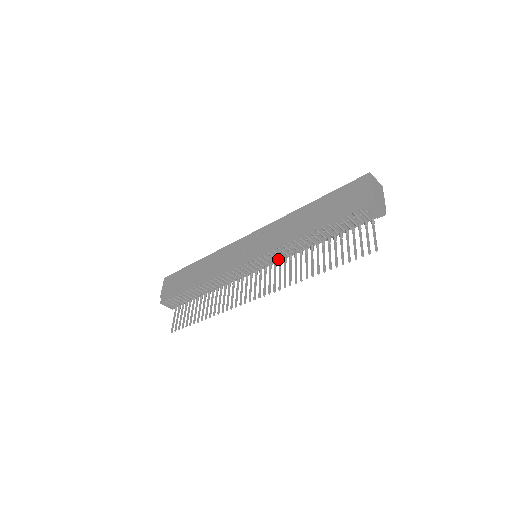
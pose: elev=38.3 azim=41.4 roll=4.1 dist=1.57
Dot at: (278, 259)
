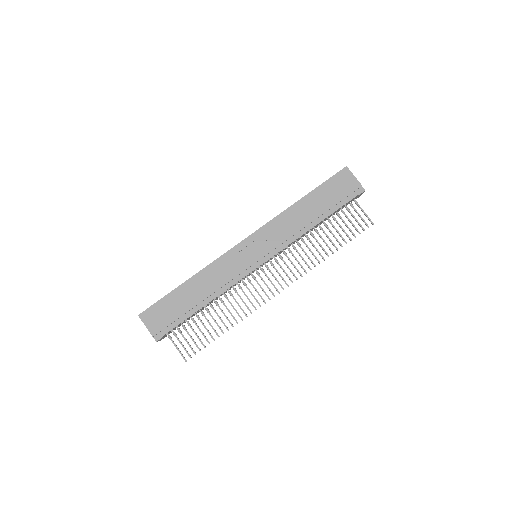
Dot at: (281, 252)
